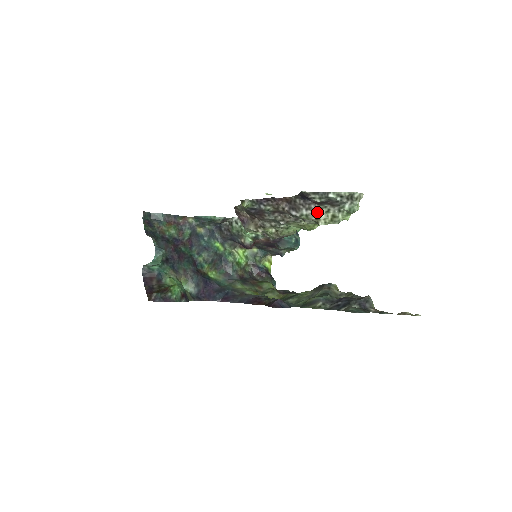
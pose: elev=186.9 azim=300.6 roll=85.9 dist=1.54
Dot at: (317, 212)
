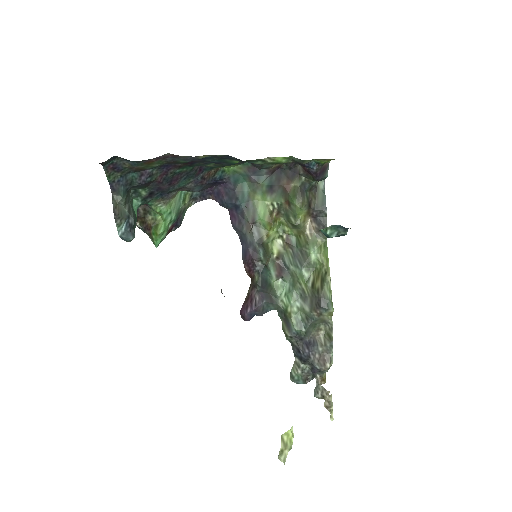
Dot at: occluded
